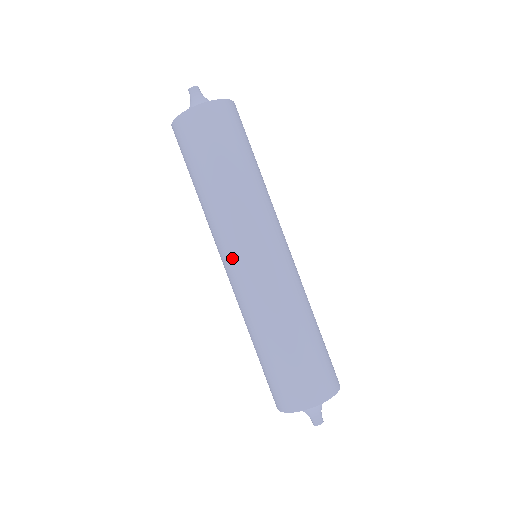
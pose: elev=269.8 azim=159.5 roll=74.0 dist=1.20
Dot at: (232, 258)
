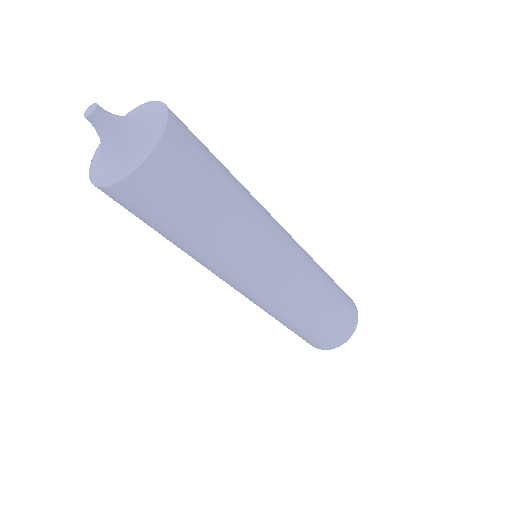
Dot at: (244, 289)
